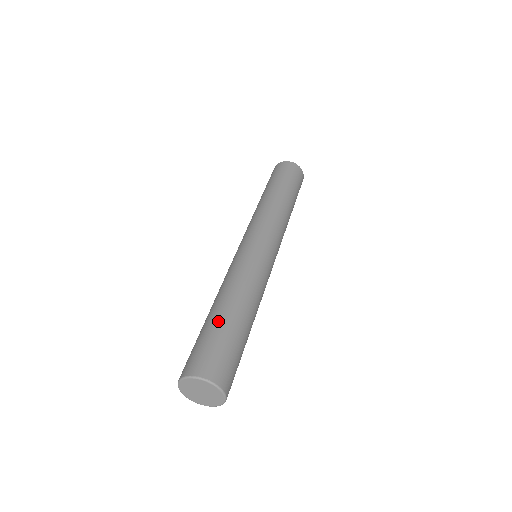
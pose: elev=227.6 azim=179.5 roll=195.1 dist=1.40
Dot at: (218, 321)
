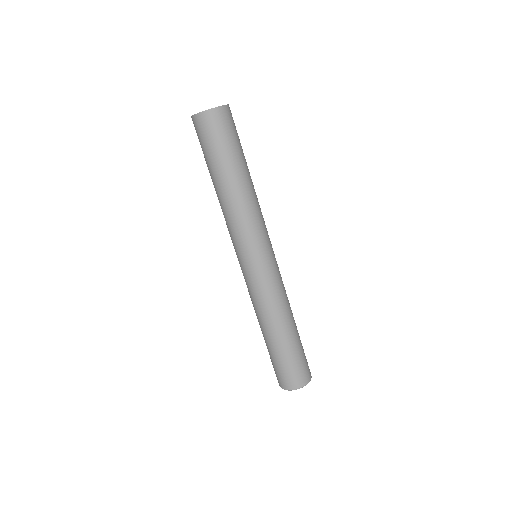
Dot at: (296, 342)
